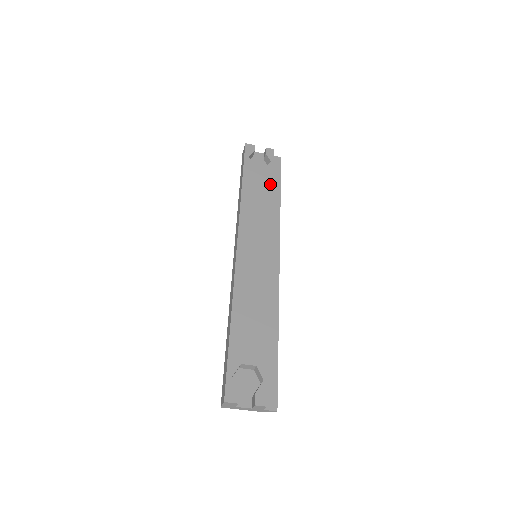
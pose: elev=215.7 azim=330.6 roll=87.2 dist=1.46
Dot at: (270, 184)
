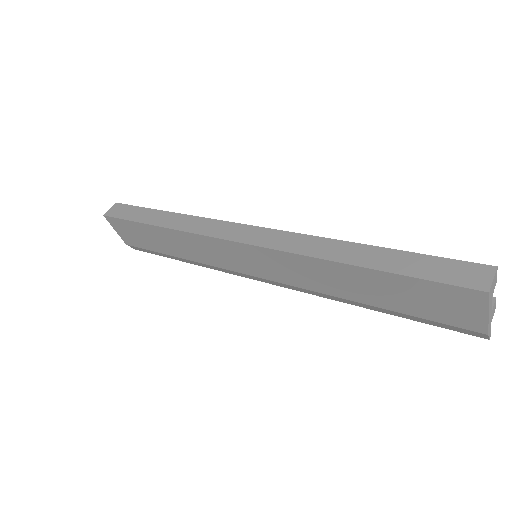
Dot at: occluded
